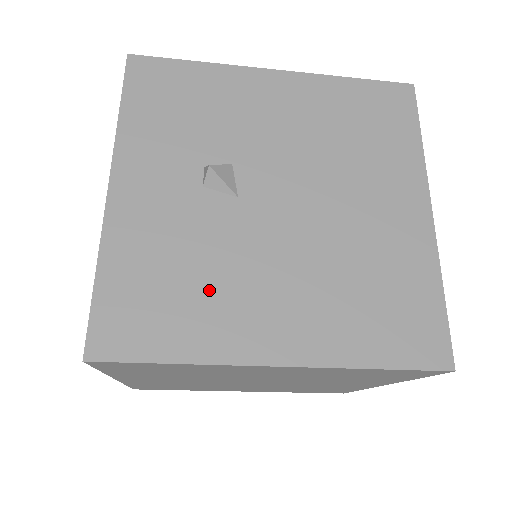
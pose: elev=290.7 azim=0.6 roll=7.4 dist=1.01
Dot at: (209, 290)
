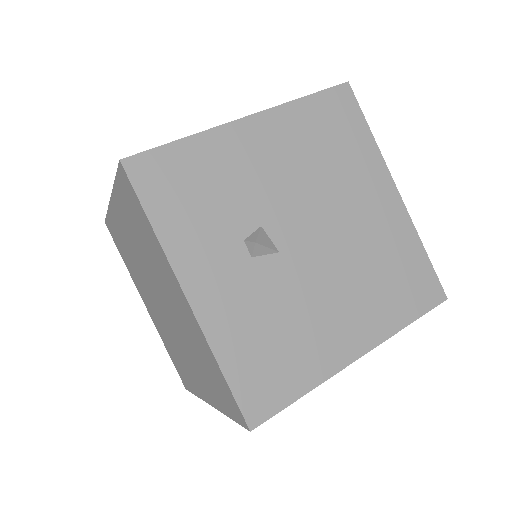
Dot at: (298, 334)
